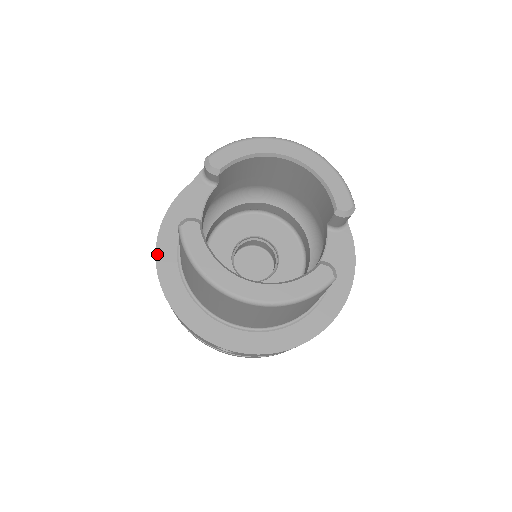
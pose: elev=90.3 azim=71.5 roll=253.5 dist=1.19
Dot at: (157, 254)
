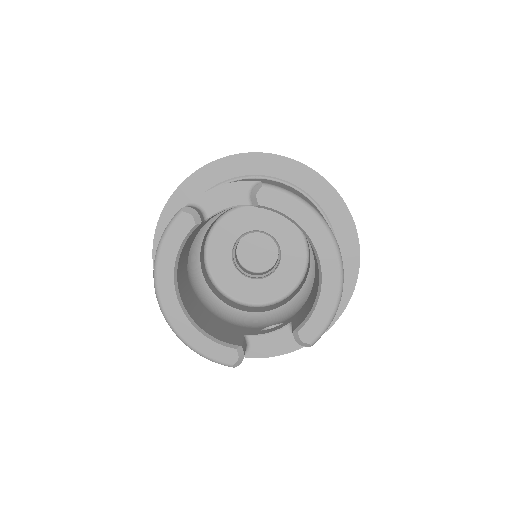
Dot at: (191, 176)
